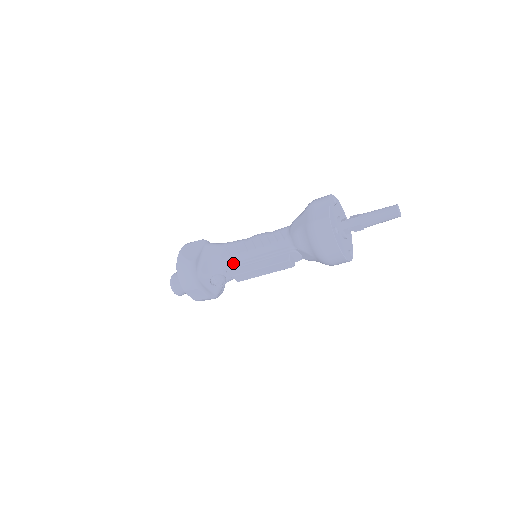
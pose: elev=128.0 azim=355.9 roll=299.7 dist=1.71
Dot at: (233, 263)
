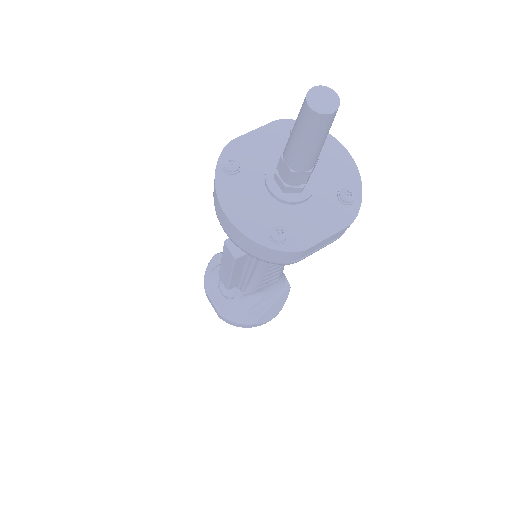
Dot at: occluded
